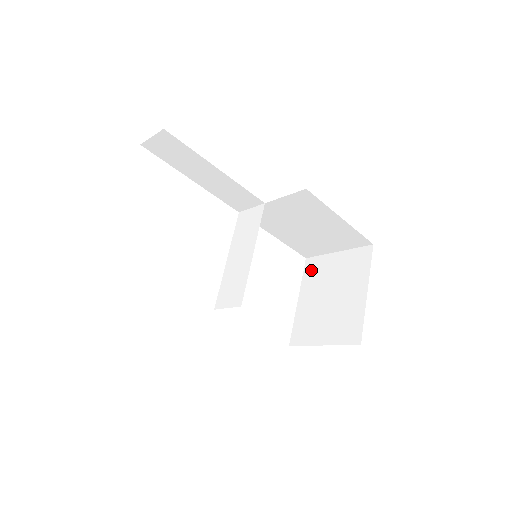
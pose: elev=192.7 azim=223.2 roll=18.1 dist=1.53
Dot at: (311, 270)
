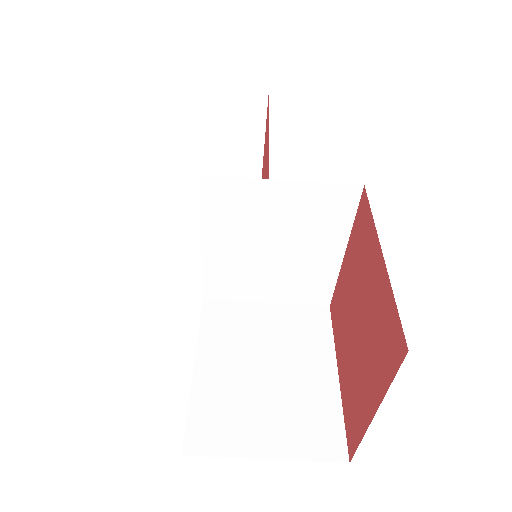
Dot at: occluded
